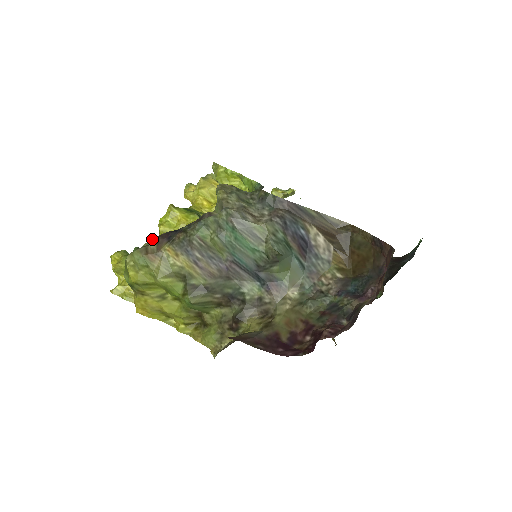
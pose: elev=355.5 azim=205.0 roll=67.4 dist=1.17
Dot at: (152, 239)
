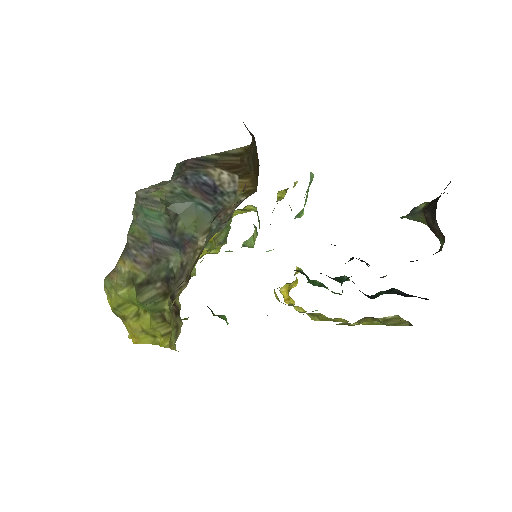
Dot at: occluded
